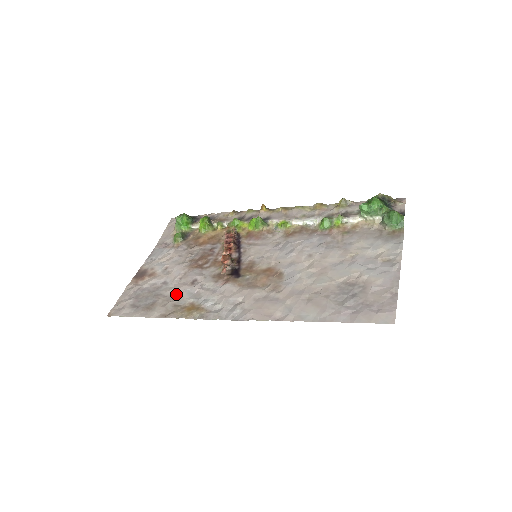
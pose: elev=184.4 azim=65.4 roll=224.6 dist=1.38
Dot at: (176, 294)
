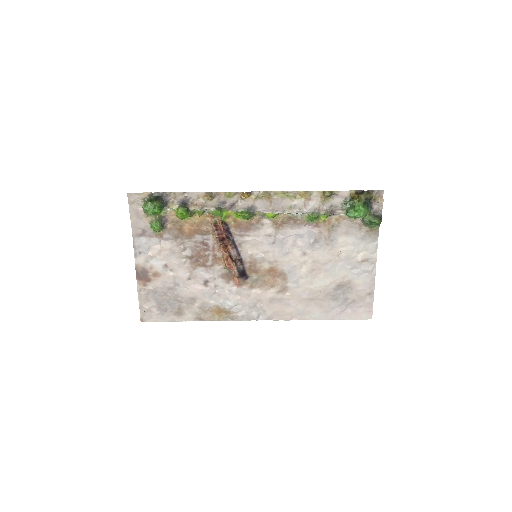
Dot at: (196, 298)
